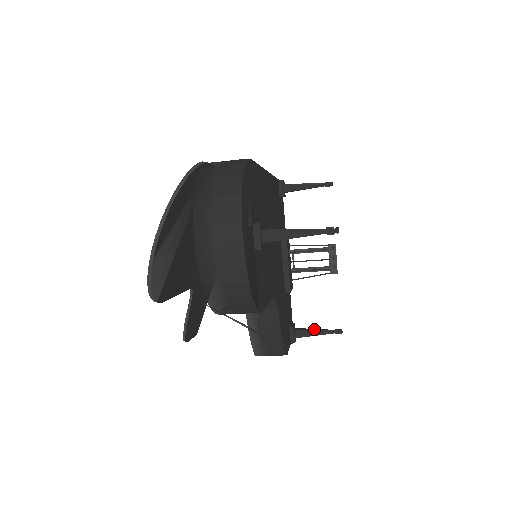
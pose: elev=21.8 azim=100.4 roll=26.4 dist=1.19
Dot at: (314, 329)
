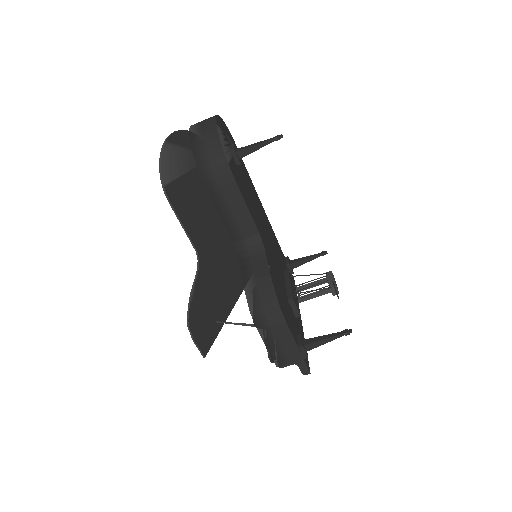
Dot at: (323, 338)
